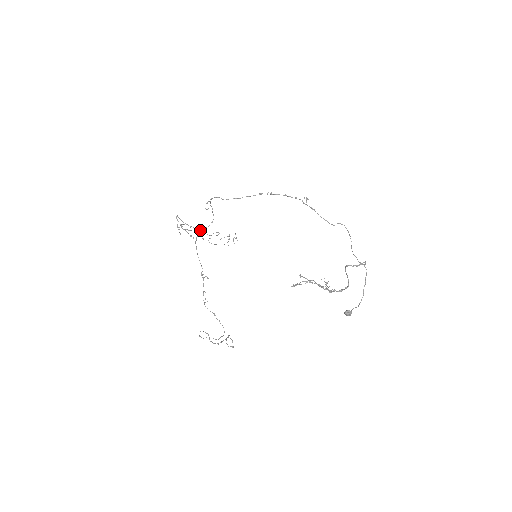
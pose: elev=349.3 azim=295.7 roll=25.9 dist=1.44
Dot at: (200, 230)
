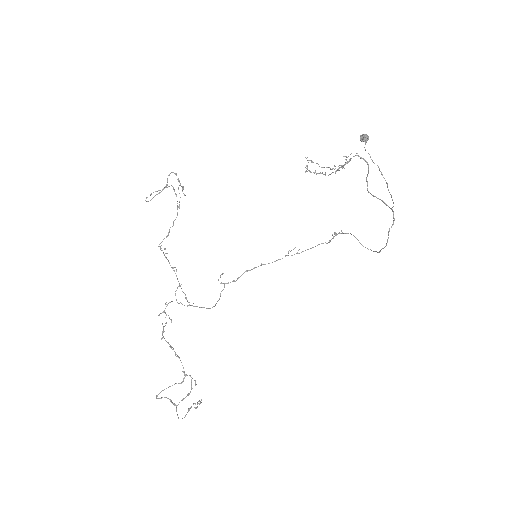
Dot at: (173, 348)
